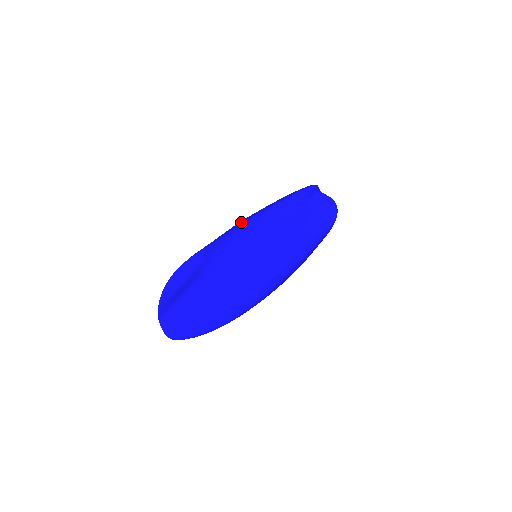
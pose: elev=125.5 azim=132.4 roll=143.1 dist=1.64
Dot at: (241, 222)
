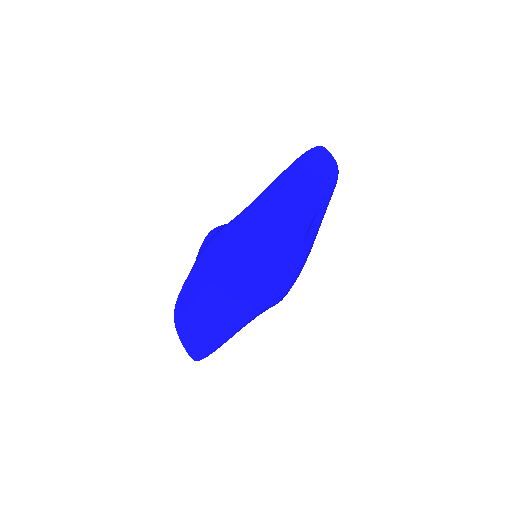
Dot at: (252, 253)
